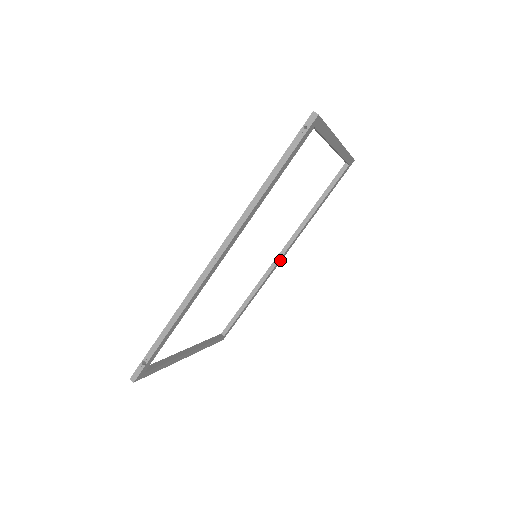
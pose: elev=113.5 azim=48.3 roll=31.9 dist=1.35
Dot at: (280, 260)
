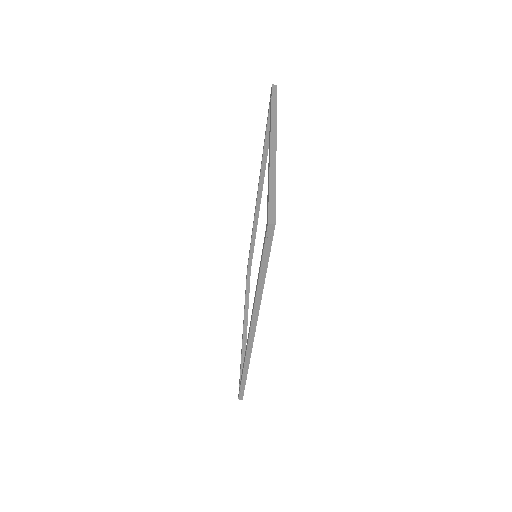
Dot at: (260, 203)
